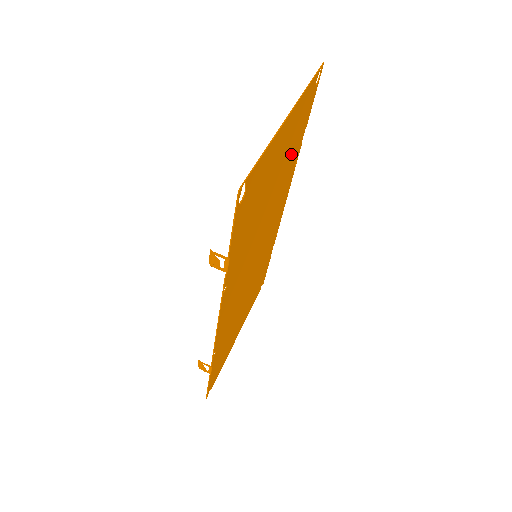
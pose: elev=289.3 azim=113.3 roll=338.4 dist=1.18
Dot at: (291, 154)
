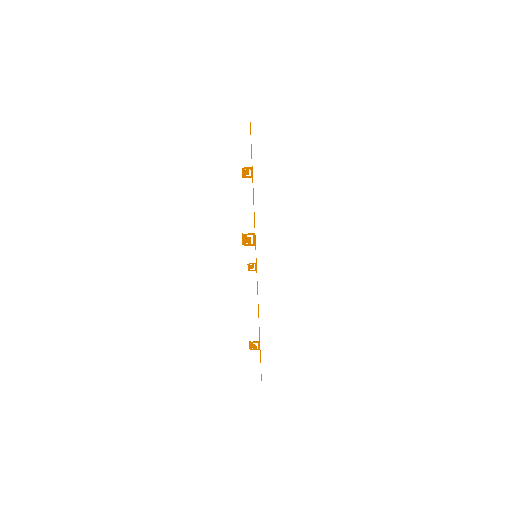
Dot at: occluded
